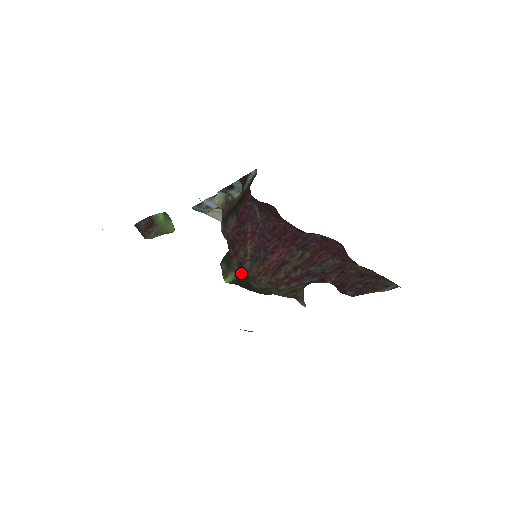
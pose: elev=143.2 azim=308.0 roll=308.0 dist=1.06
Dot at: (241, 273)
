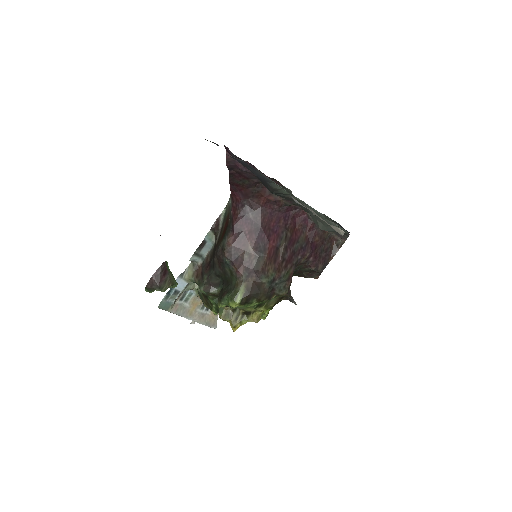
Dot at: (250, 278)
